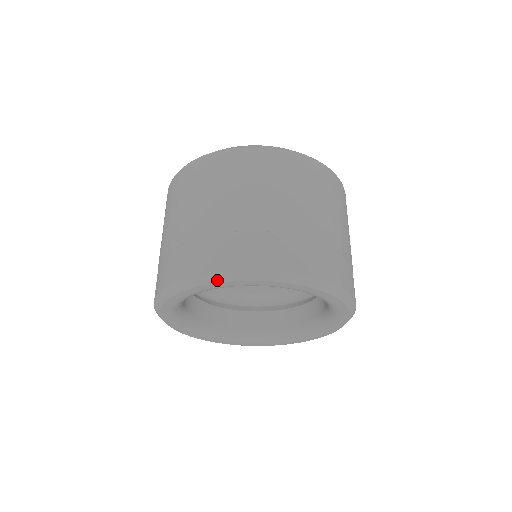
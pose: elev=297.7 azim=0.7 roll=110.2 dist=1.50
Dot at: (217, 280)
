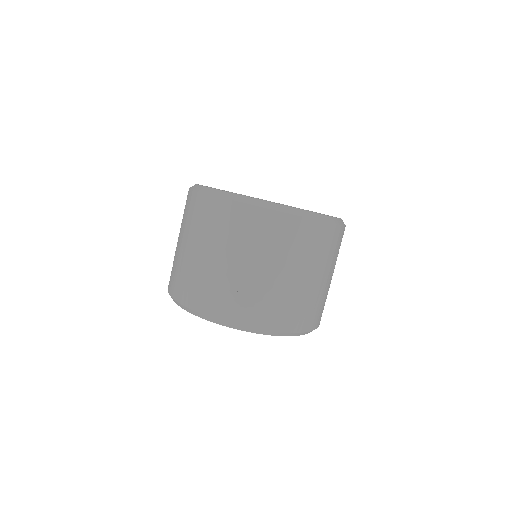
Dot at: (183, 308)
